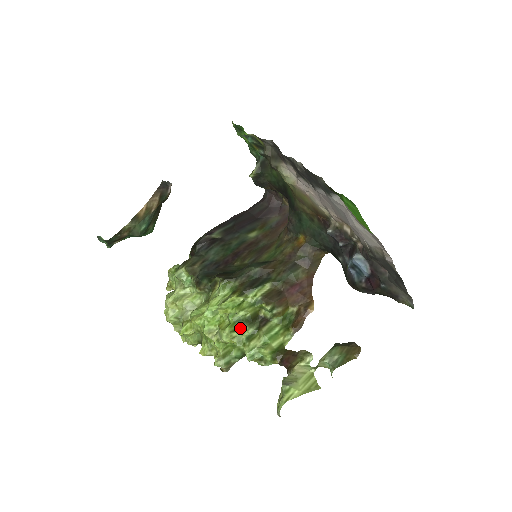
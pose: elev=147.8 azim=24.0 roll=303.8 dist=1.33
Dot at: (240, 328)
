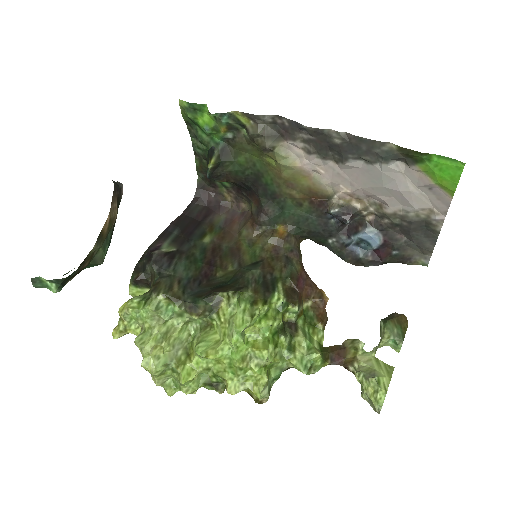
Dot at: (278, 341)
